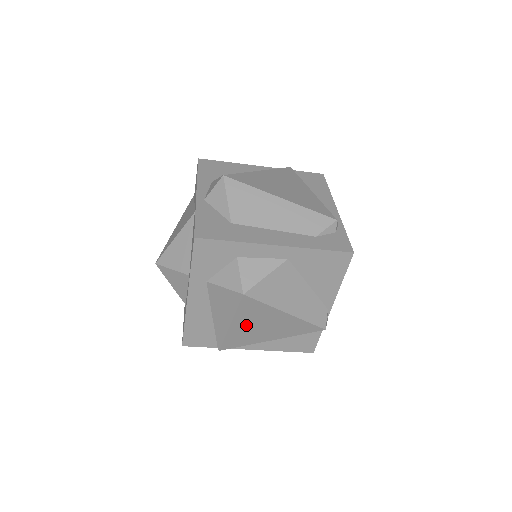
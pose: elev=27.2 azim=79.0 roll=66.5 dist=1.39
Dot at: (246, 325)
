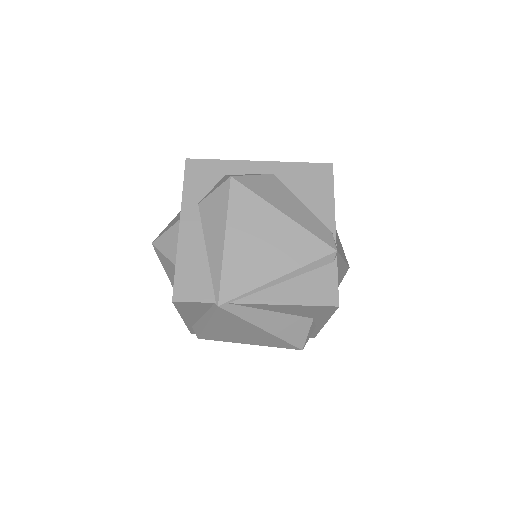
Dot at: (242, 240)
